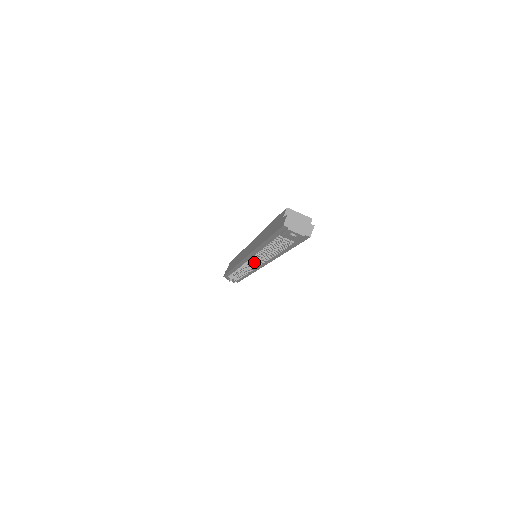
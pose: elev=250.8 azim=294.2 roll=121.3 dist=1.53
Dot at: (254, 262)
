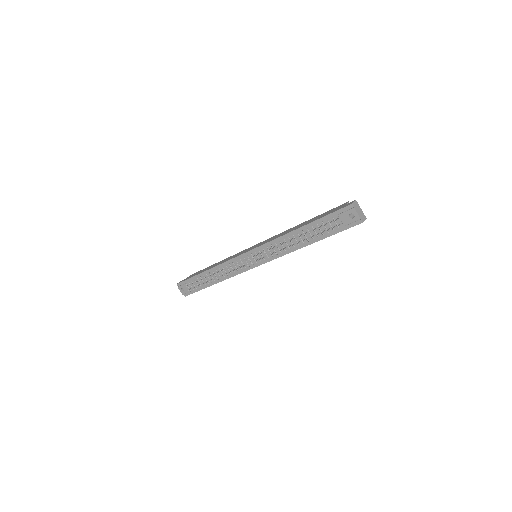
Dot at: (265, 251)
